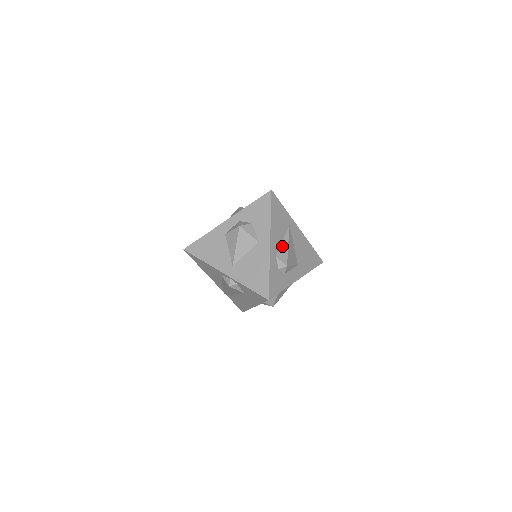
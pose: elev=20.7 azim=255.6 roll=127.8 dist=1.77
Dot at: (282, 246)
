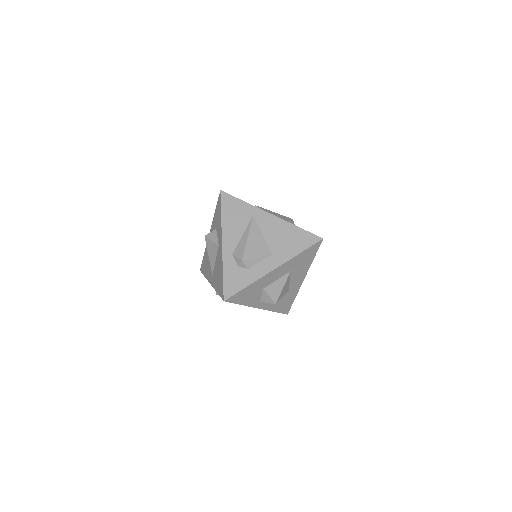
Dot at: (241, 241)
